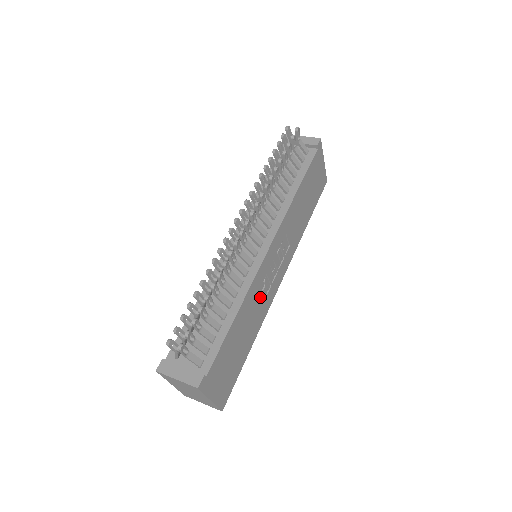
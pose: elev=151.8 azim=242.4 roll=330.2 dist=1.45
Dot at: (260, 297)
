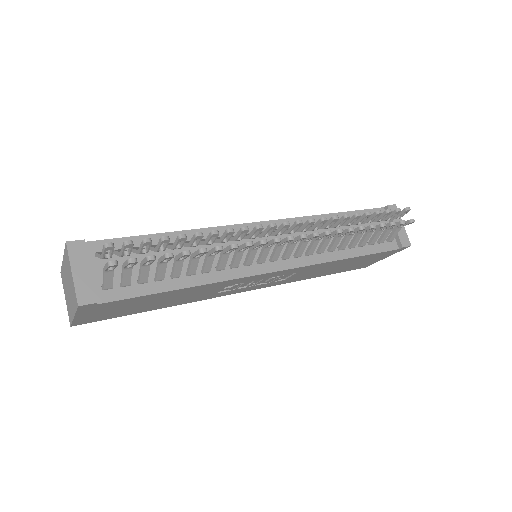
Dot at: (217, 290)
